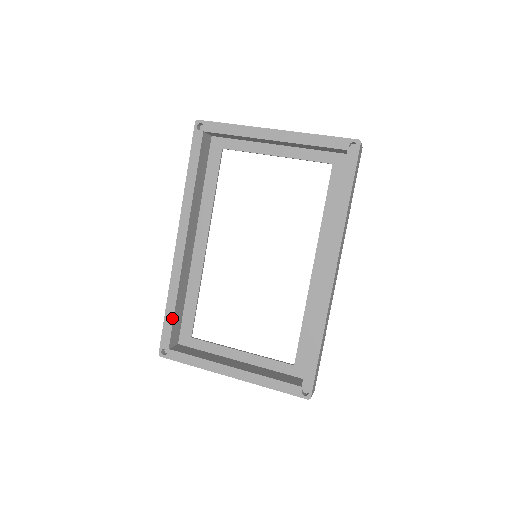
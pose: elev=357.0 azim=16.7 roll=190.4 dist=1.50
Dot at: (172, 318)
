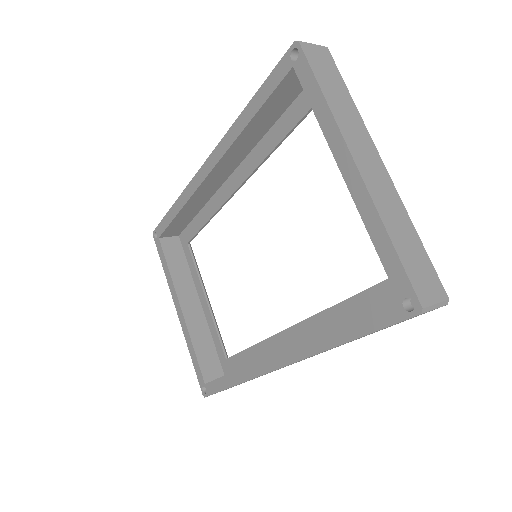
Dot at: (171, 220)
